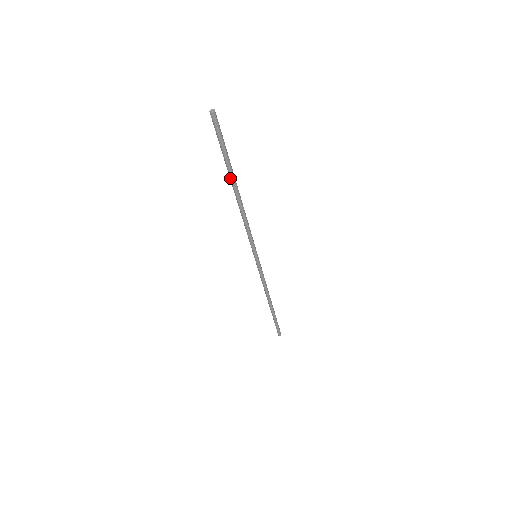
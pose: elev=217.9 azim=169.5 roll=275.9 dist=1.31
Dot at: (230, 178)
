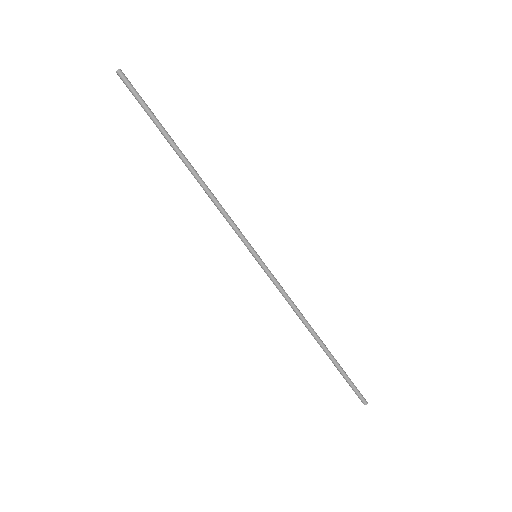
Dot at: (171, 146)
